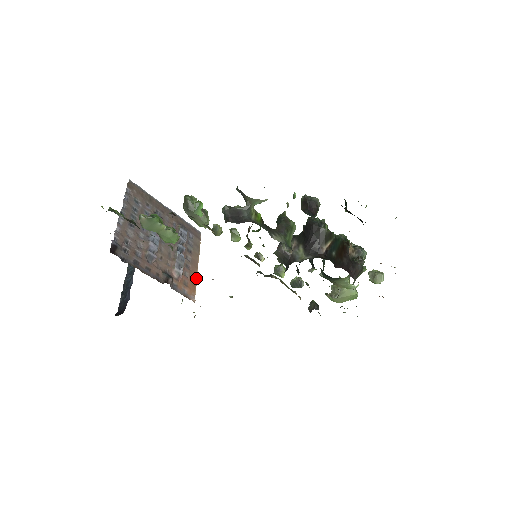
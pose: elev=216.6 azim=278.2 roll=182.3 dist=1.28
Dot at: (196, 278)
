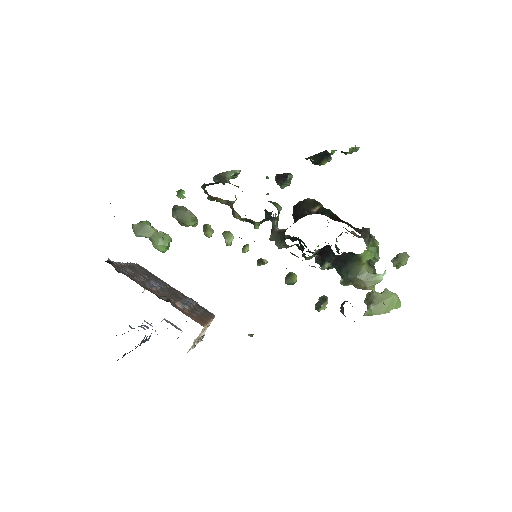
Dot at: (207, 323)
